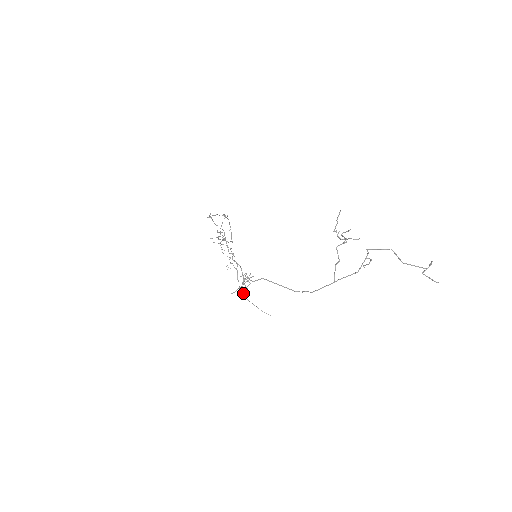
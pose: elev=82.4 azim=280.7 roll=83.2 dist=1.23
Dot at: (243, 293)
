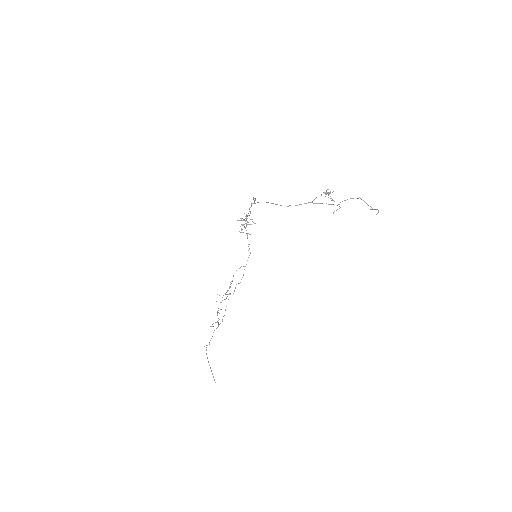
Dot at: (246, 214)
